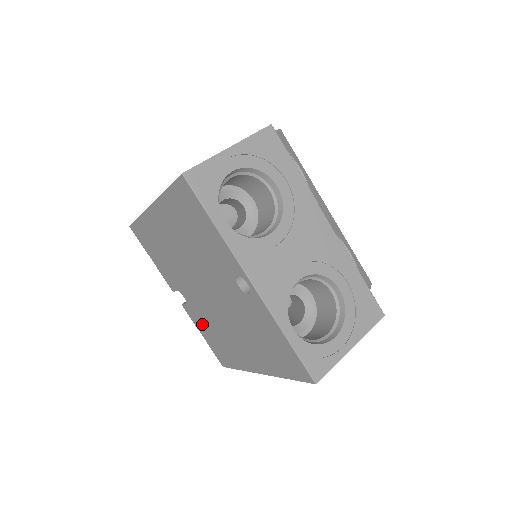
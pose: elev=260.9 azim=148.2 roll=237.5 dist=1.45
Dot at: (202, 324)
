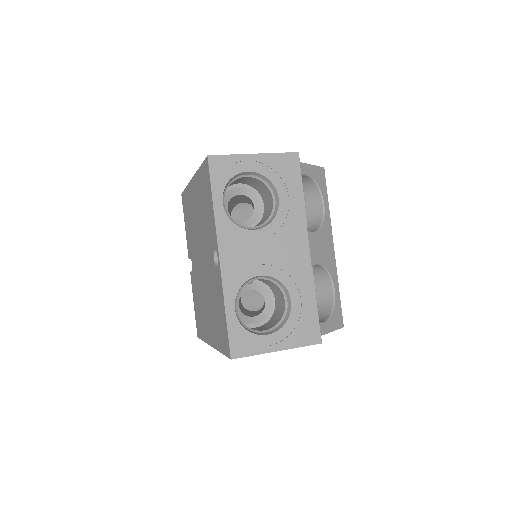
Dot at: (195, 292)
